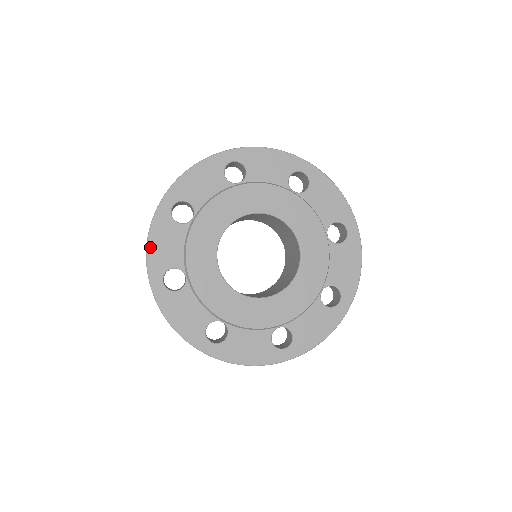
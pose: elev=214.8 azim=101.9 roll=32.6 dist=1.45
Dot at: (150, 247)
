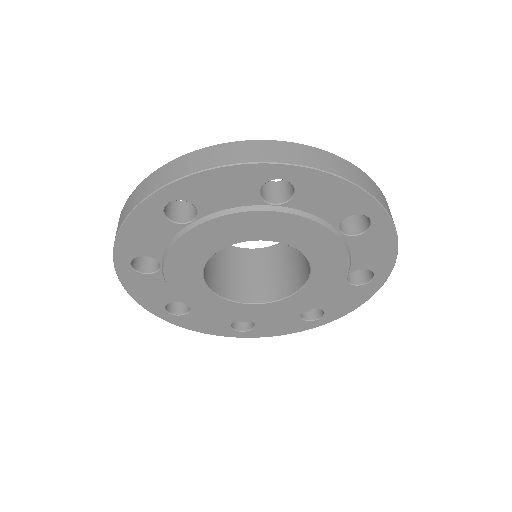
Dot at: (123, 232)
